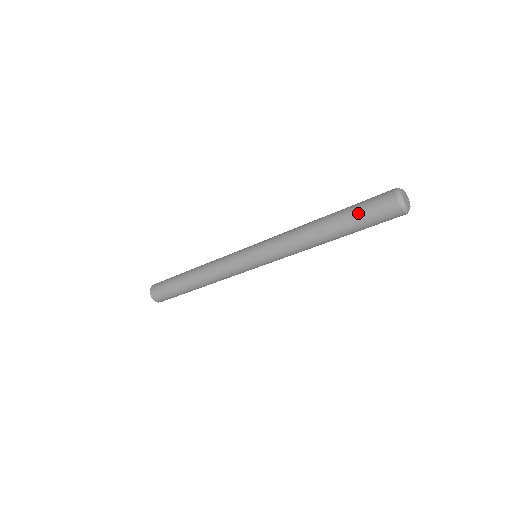
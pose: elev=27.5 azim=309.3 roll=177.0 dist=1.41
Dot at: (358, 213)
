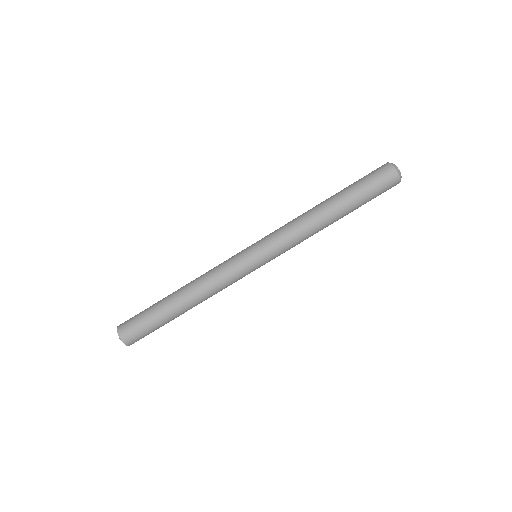
Dot at: occluded
